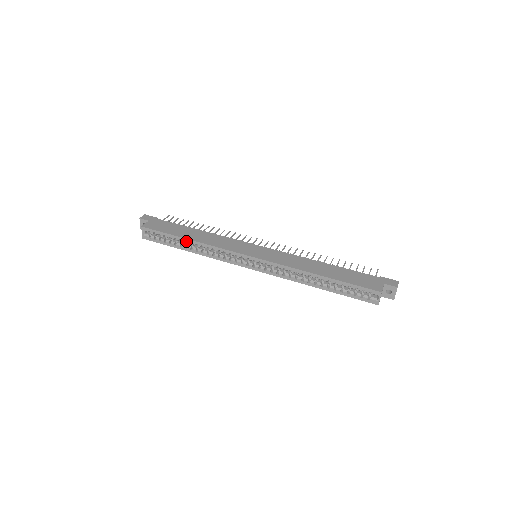
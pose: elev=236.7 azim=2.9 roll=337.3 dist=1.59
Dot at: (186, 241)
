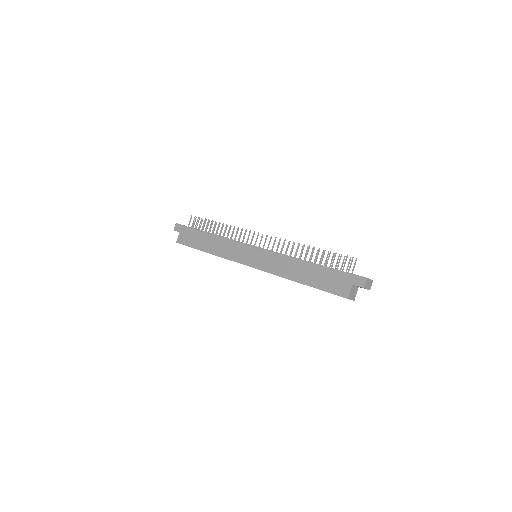
Dot at: occluded
